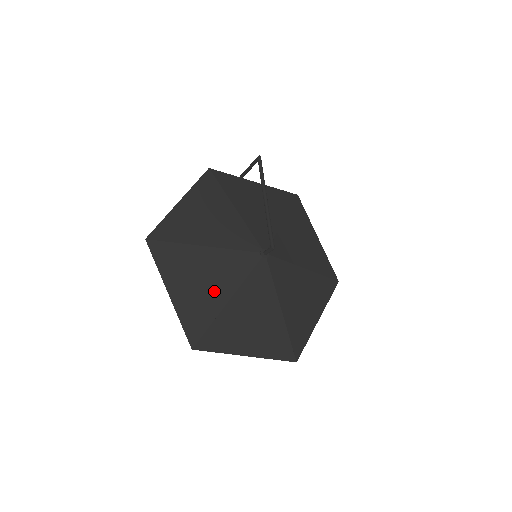
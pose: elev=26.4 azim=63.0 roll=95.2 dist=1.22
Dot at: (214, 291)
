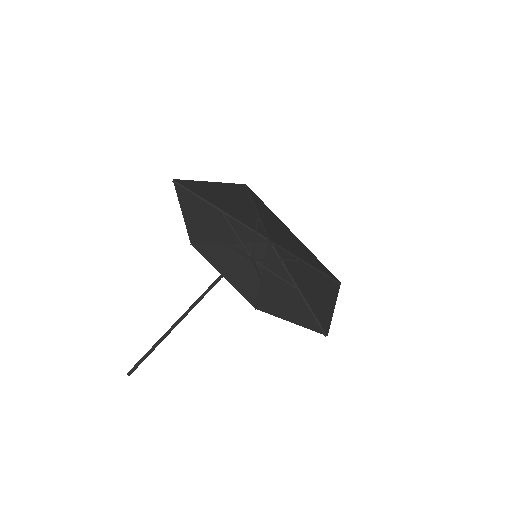
Dot at: (243, 208)
